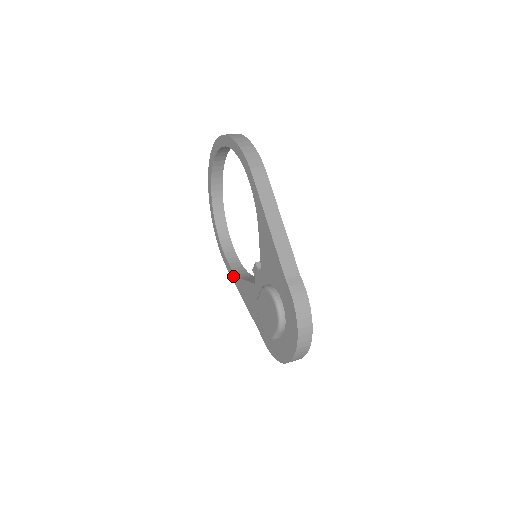
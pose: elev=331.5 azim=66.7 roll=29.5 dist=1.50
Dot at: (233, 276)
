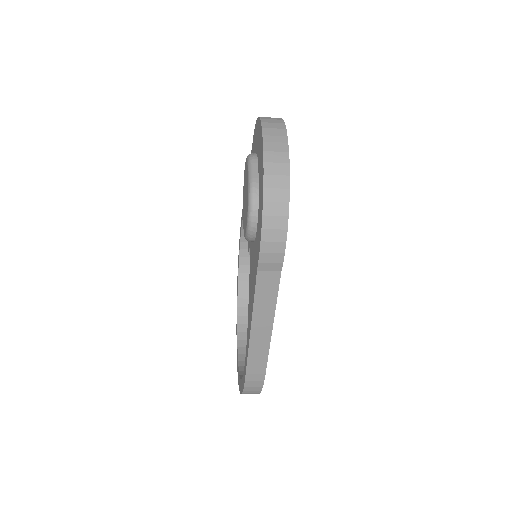
Dot at: (246, 350)
